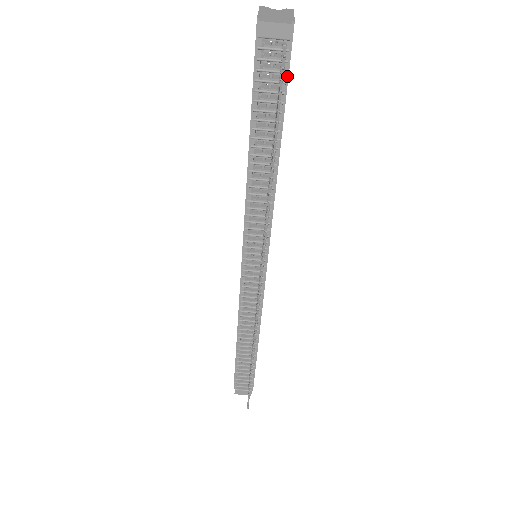
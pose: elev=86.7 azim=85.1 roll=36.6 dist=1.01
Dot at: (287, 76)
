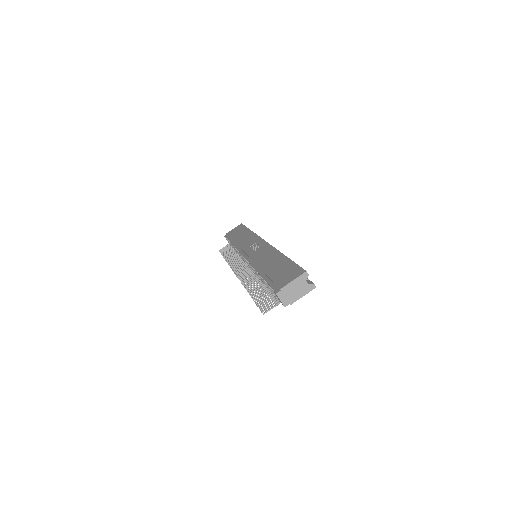
Dot at: occluded
